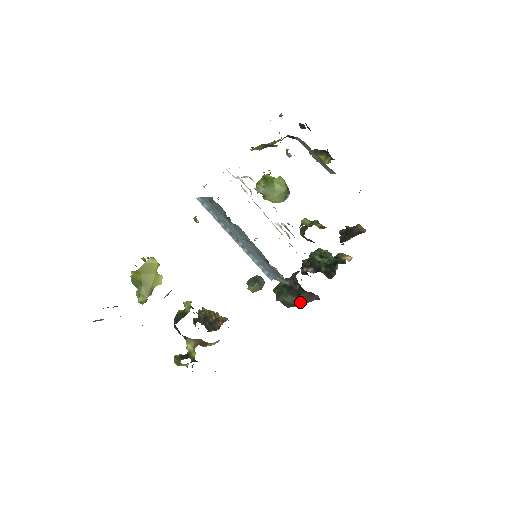
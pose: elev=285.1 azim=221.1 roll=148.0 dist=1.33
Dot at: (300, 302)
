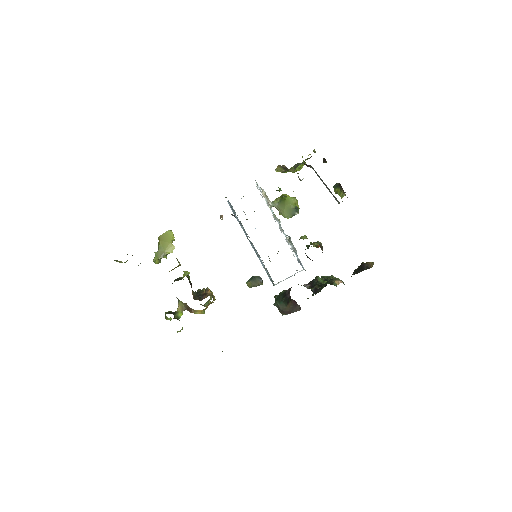
Dot at: (289, 310)
